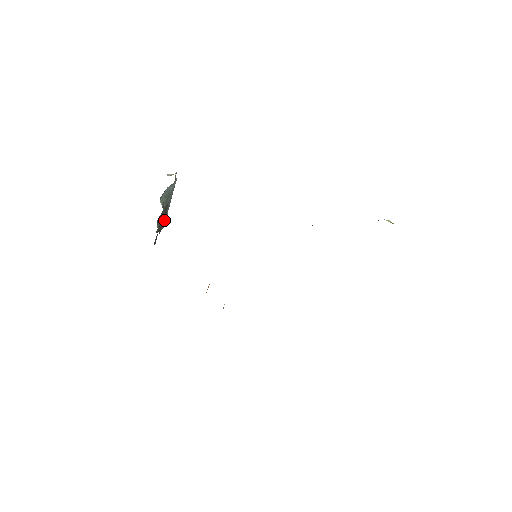
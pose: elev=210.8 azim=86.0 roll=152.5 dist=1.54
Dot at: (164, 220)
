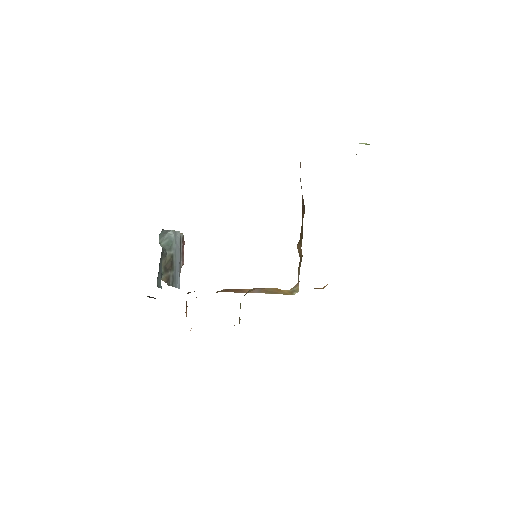
Dot at: (173, 274)
